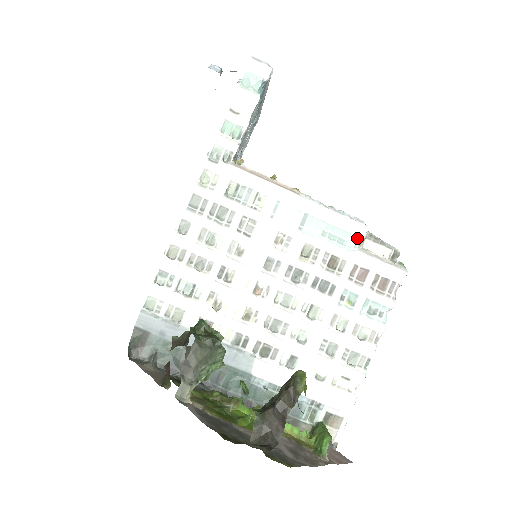
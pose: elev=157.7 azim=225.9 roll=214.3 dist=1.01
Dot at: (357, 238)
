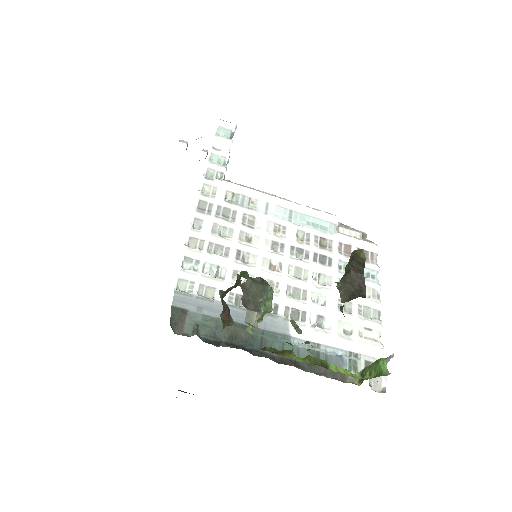
Dot at: (333, 224)
